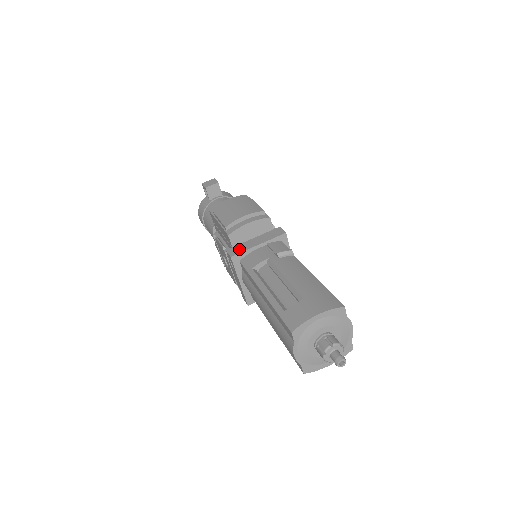
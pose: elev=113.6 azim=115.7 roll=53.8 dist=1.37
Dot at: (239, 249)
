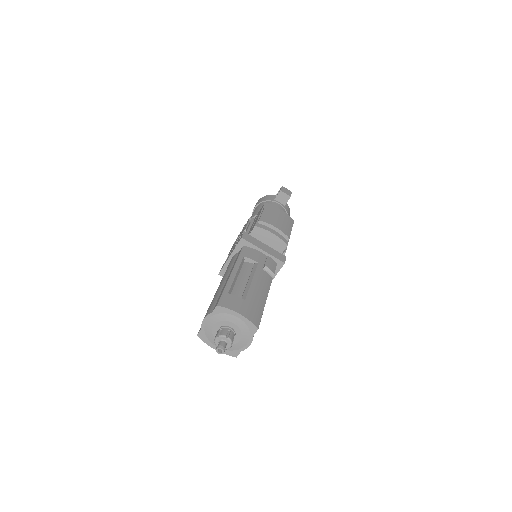
Dot at: (251, 240)
